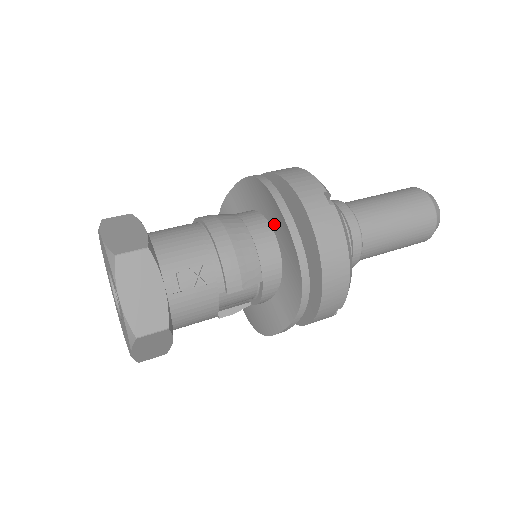
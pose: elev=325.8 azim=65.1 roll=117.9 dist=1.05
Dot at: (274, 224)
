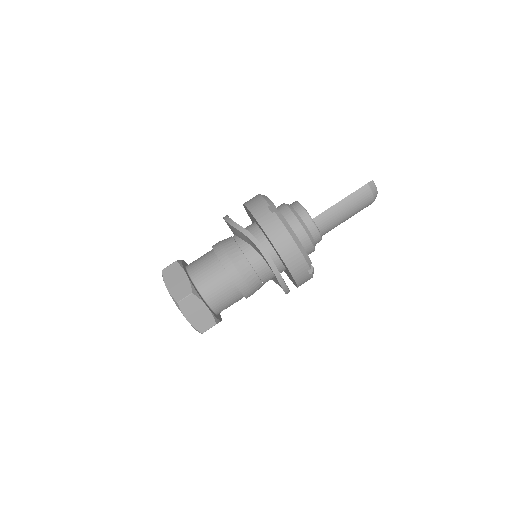
Dot at: occluded
